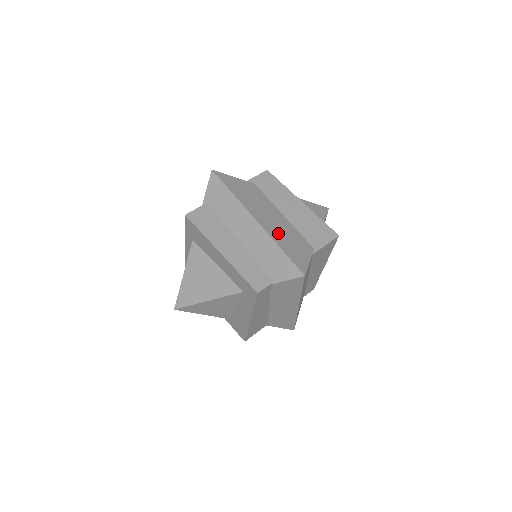
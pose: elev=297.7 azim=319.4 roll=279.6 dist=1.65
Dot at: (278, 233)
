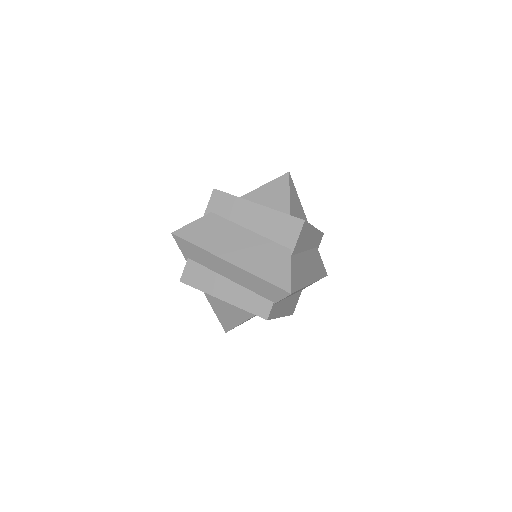
Dot at: (253, 260)
